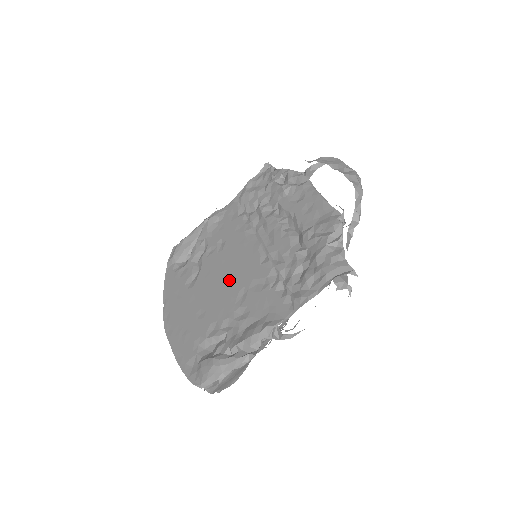
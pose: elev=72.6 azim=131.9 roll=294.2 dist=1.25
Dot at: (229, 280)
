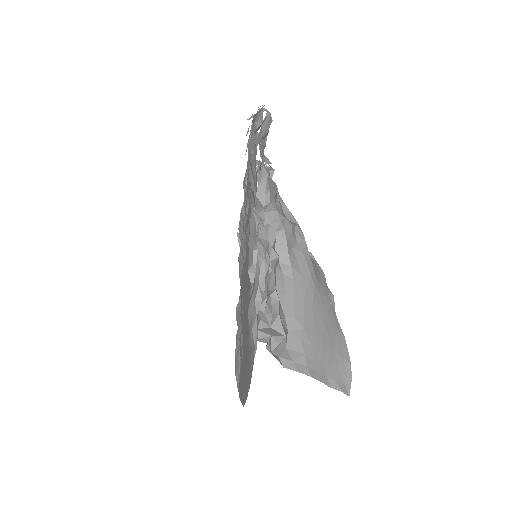
Dot at: (246, 288)
